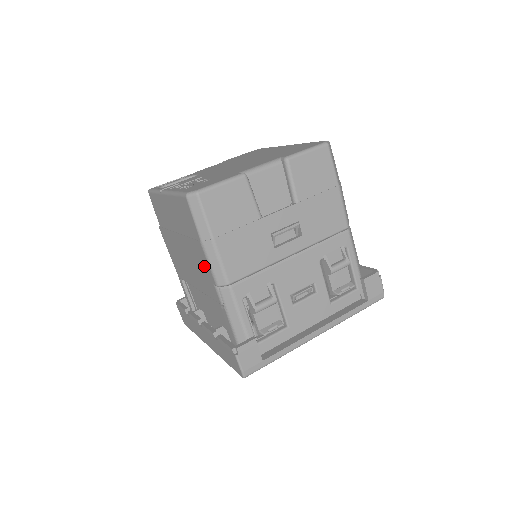
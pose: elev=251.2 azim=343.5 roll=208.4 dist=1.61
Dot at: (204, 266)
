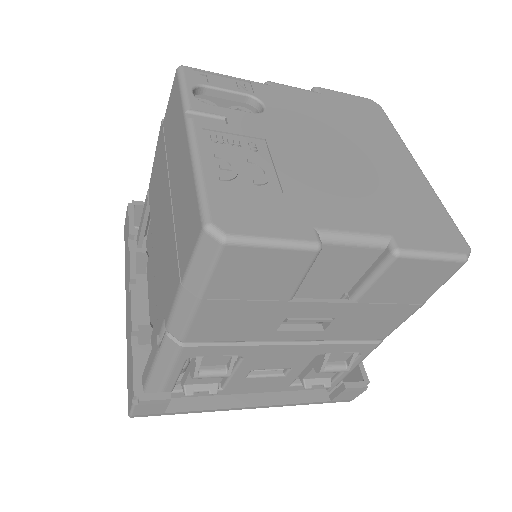
Dot at: (168, 289)
